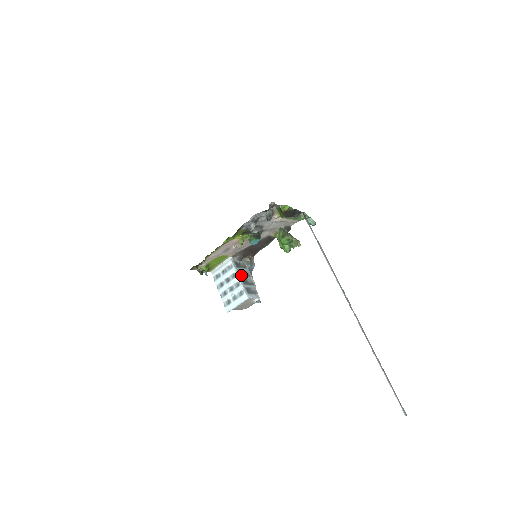
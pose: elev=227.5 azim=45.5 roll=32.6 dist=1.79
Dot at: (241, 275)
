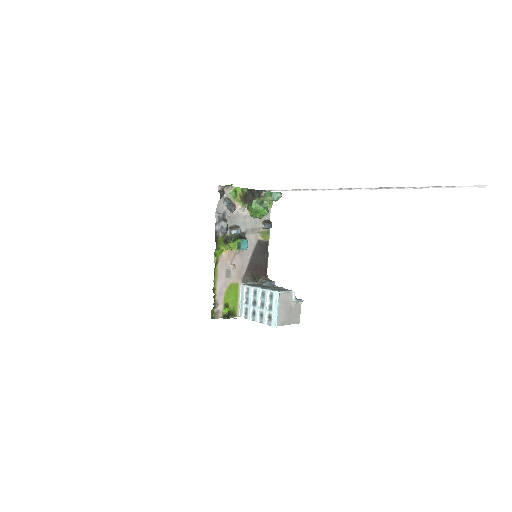
Dot at: occluded
